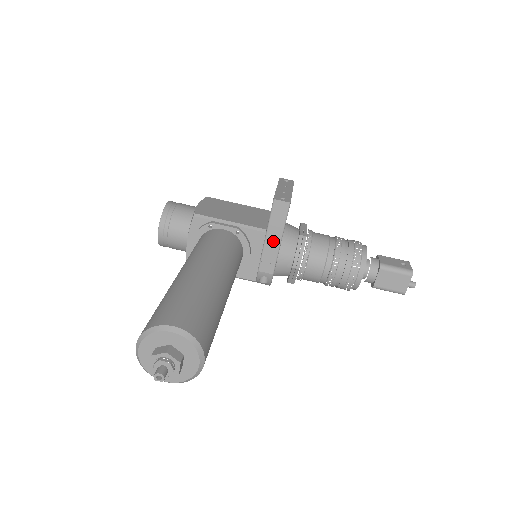
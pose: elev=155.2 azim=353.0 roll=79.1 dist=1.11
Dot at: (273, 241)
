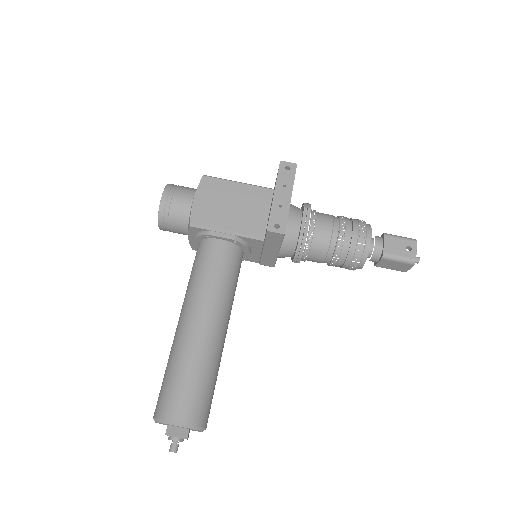
Dot at: (271, 252)
